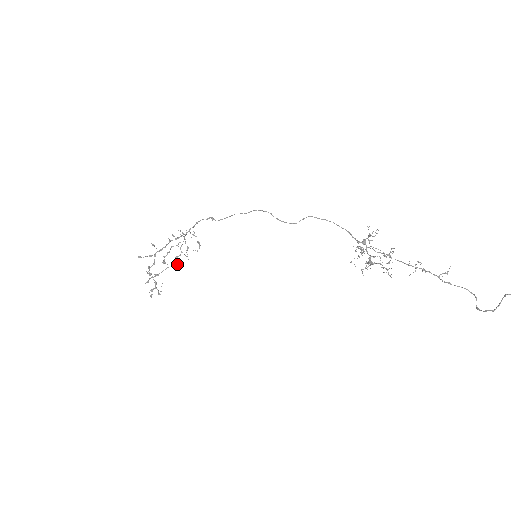
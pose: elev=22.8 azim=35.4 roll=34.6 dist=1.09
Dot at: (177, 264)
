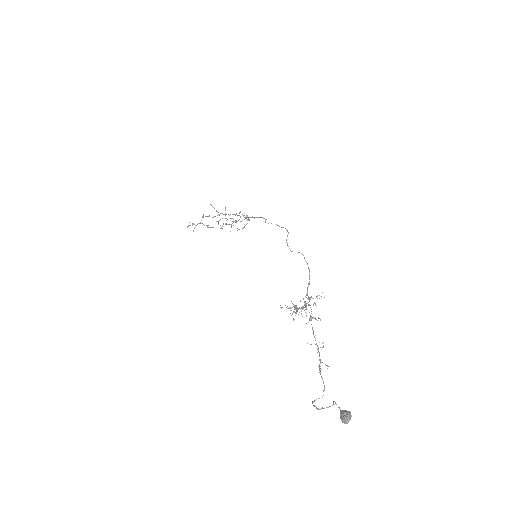
Dot at: (221, 227)
